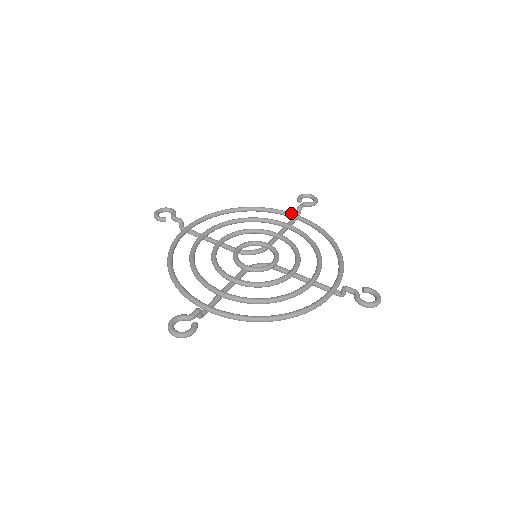
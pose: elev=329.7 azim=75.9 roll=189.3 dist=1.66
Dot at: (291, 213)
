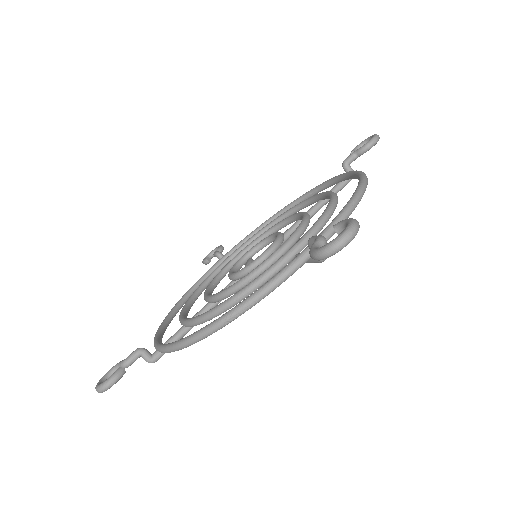
Dot at: (219, 260)
